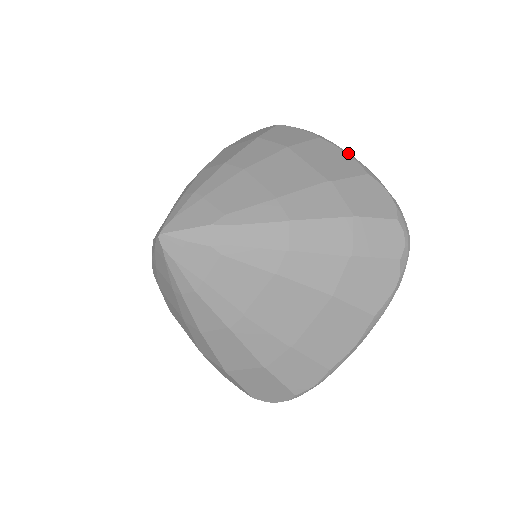
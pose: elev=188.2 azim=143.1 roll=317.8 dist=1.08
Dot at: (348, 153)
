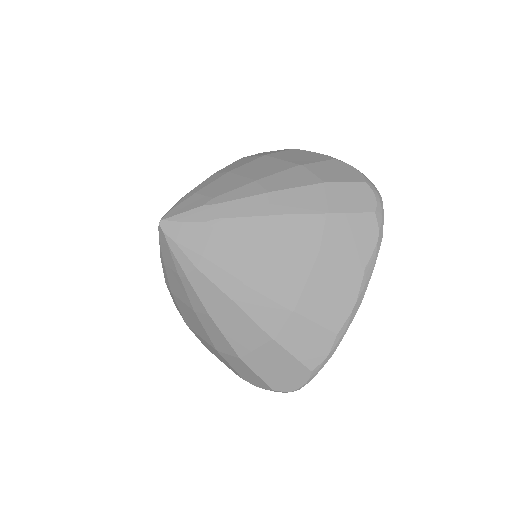
Dot at: (318, 153)
